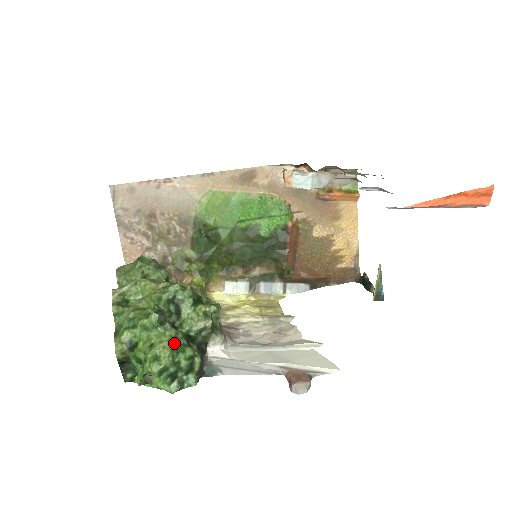
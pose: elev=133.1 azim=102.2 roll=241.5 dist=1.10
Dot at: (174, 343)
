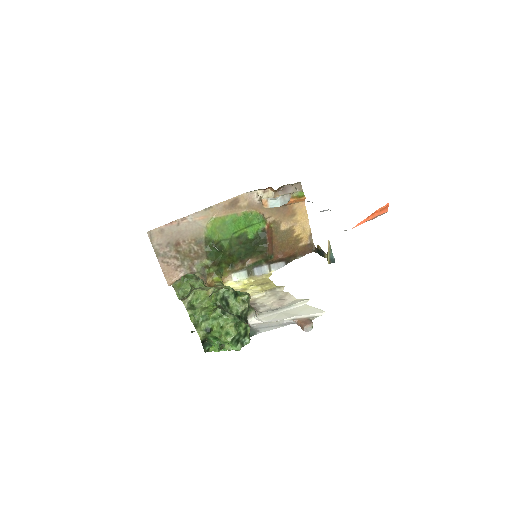
Dot at: (235, 322)
